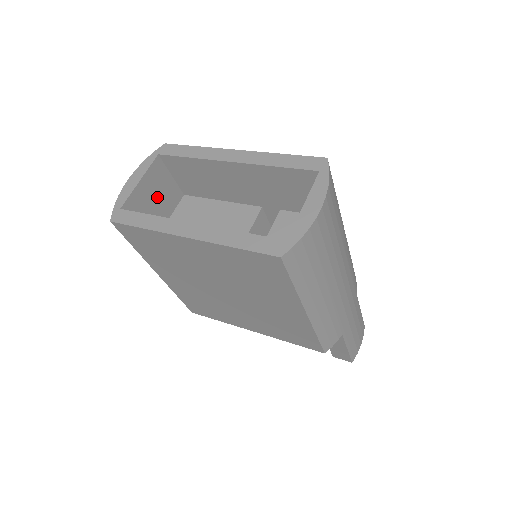
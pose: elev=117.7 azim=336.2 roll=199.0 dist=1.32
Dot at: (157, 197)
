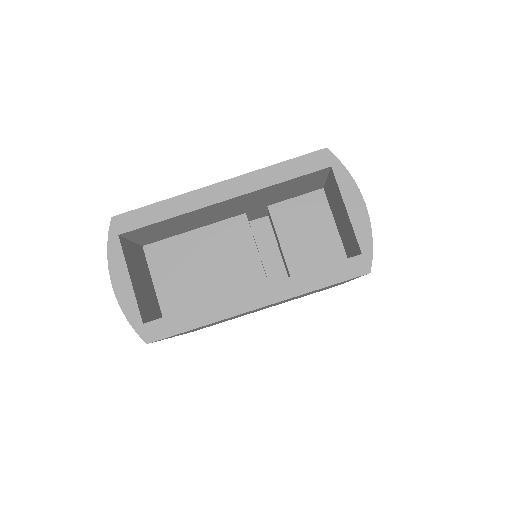
Dot at: (140, 275)
